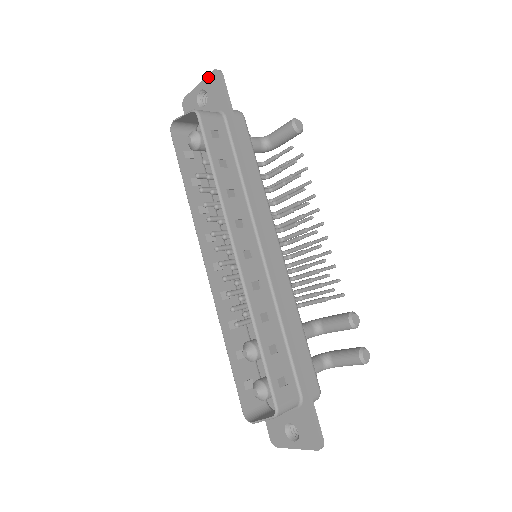
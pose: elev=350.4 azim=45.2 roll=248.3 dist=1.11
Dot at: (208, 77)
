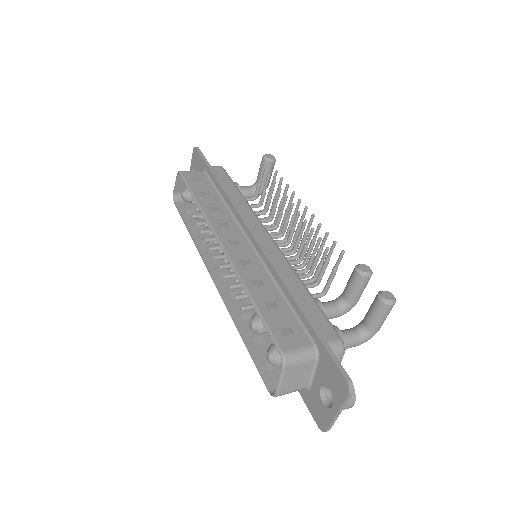
Dot at: (192, 157)
